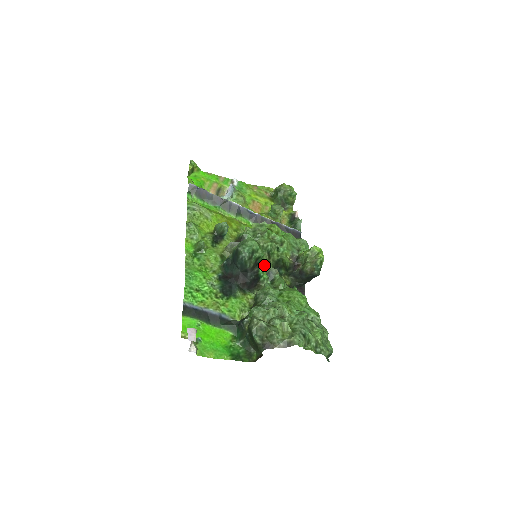
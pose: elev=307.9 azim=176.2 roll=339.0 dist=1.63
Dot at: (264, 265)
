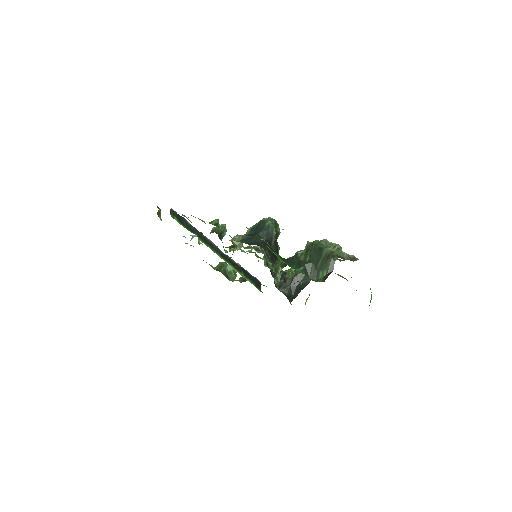
Dot at: occluded
